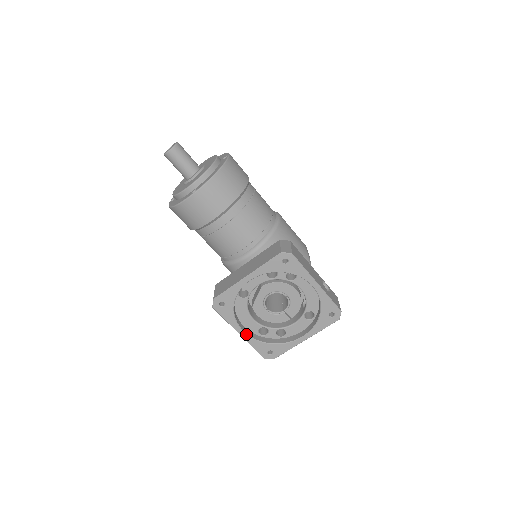
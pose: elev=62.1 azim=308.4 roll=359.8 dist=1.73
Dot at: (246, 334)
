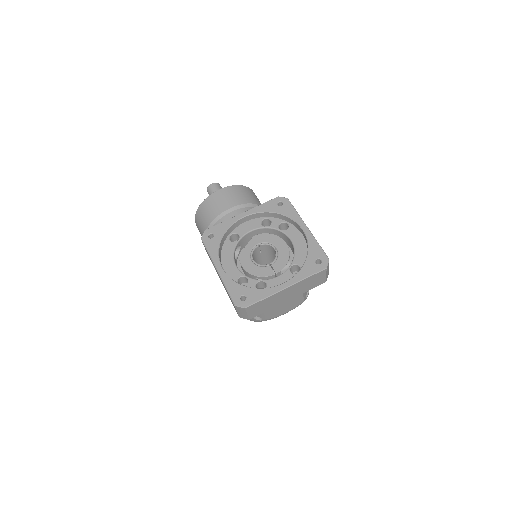
Dot at: (224, 271)
